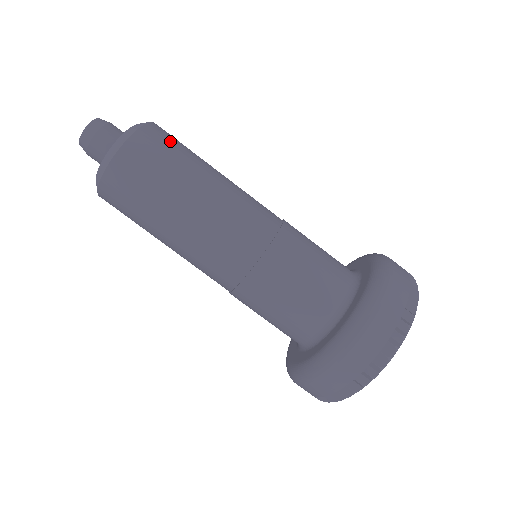
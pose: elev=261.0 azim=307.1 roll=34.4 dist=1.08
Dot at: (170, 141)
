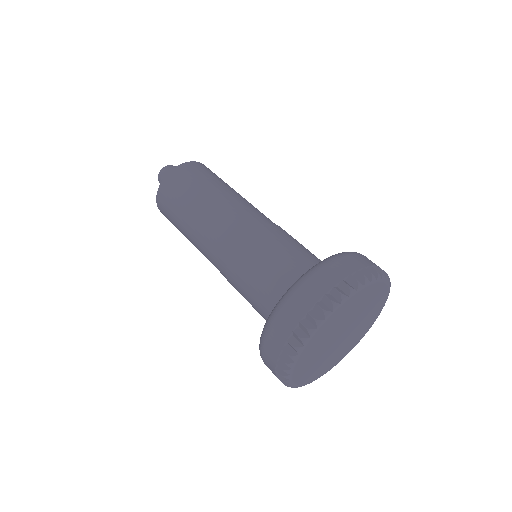
Dot at: (200, 171)
